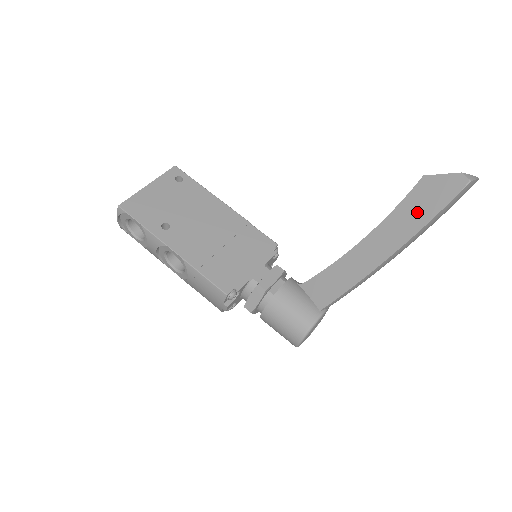
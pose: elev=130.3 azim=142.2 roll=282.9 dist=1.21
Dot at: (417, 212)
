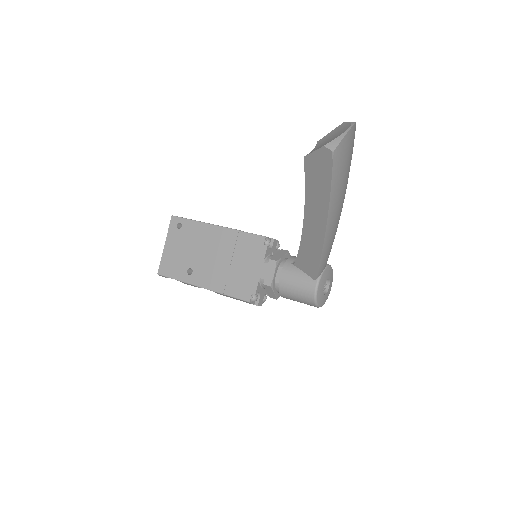
Dot at: (318, 190)
